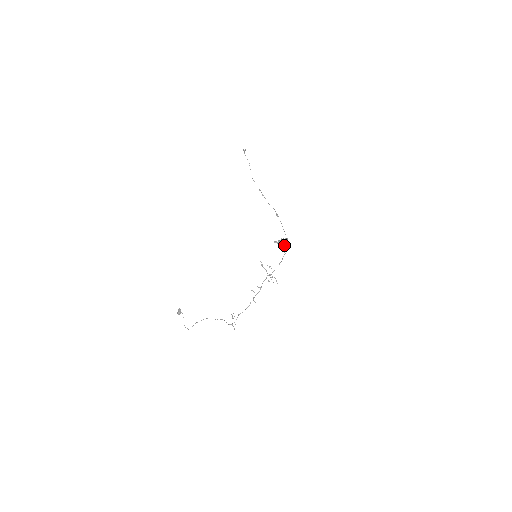
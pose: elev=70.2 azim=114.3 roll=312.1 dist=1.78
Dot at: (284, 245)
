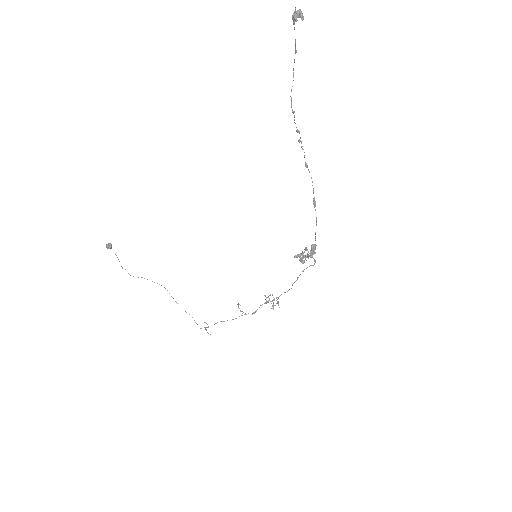
Dot at: (307, 255)
